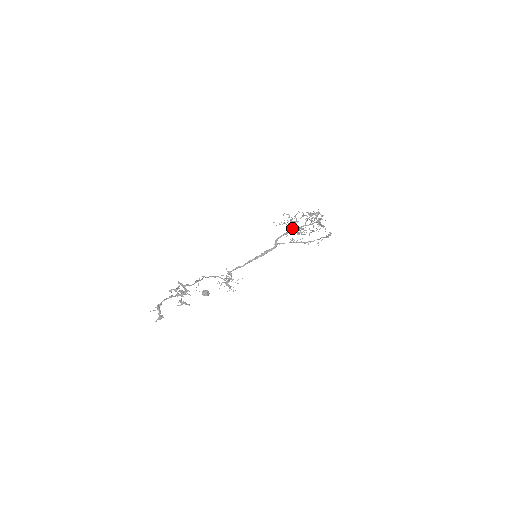
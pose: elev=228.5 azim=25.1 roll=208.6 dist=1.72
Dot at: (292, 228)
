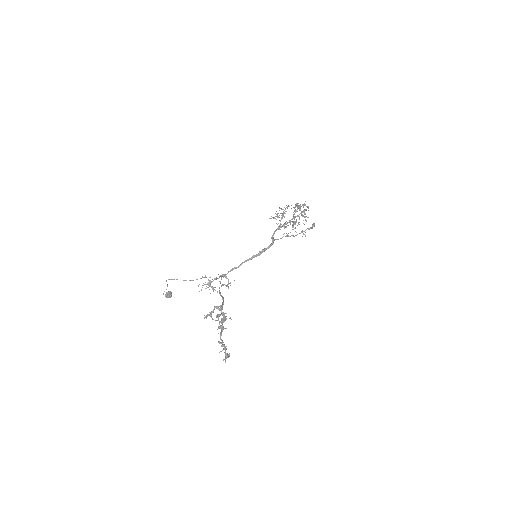
Dot at: occluded
